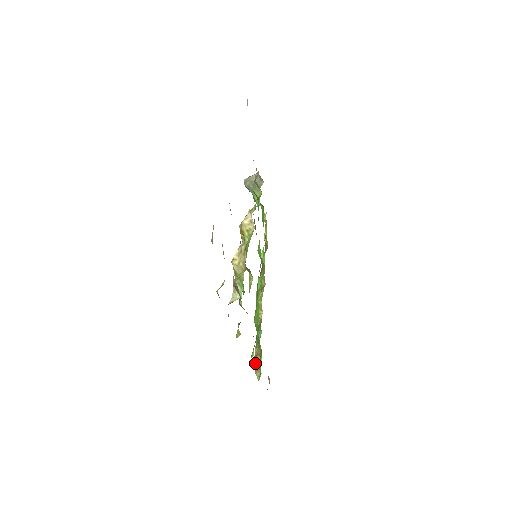
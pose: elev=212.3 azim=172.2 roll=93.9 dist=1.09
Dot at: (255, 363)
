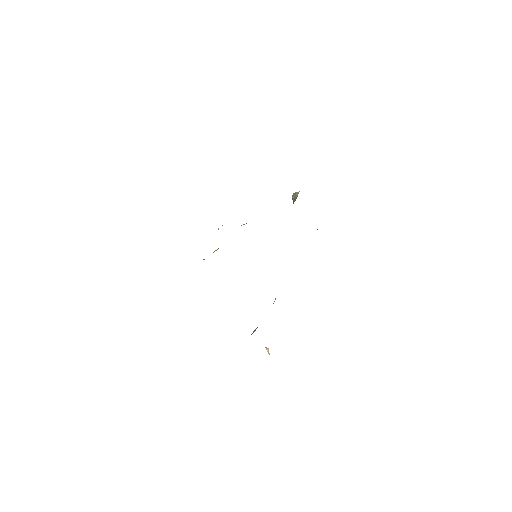
Dot at: (253, 331)
